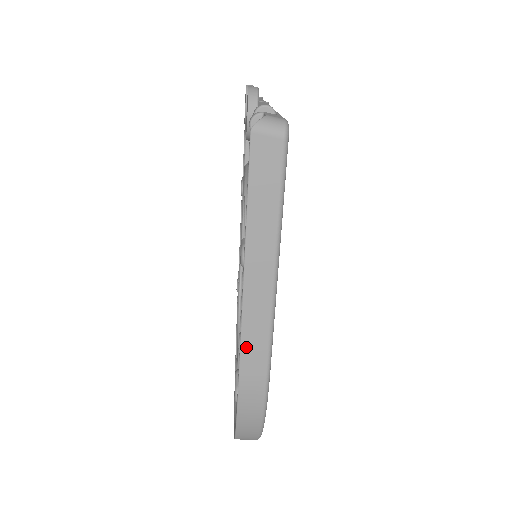
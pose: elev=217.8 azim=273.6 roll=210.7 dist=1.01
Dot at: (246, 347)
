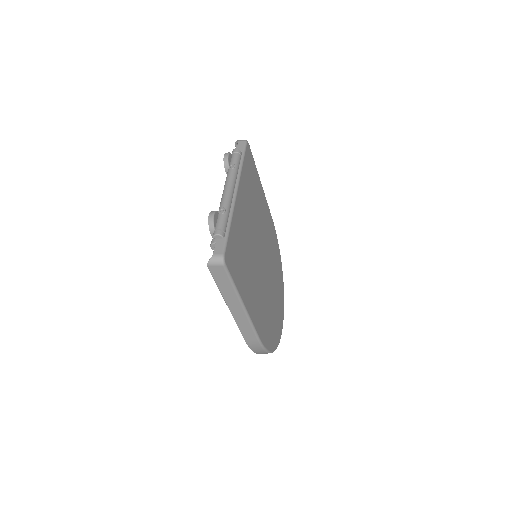
Dot at: (243, 332)
